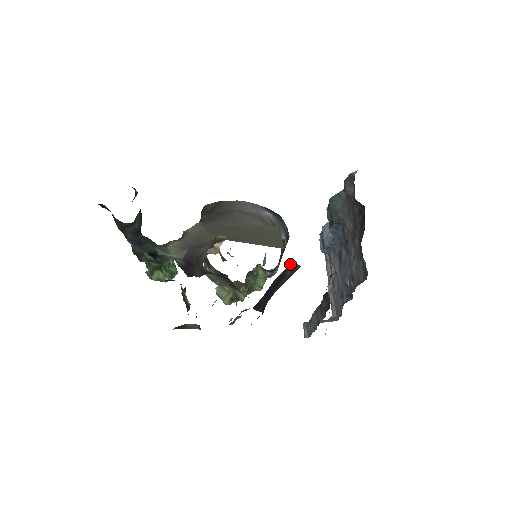
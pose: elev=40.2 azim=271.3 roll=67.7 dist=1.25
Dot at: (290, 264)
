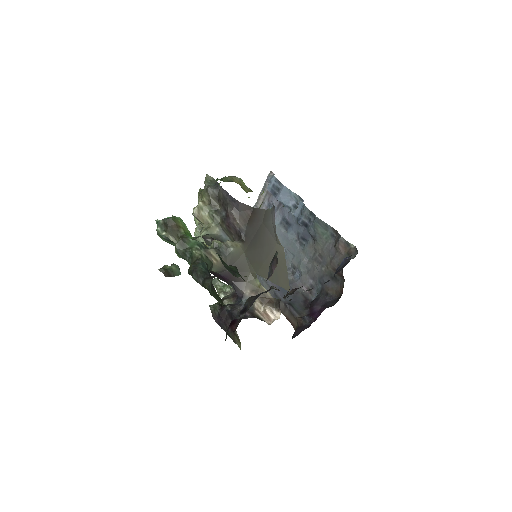
Dot at: occluded
